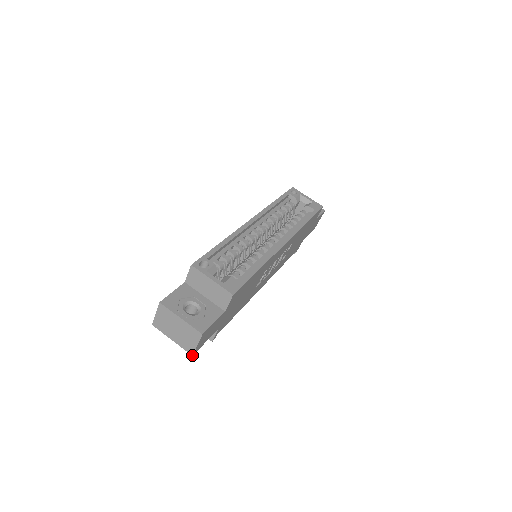
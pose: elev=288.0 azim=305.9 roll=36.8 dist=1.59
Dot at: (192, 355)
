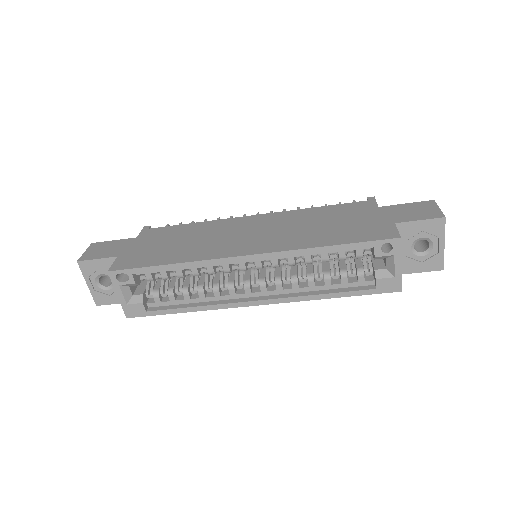
Dot at: occluded
